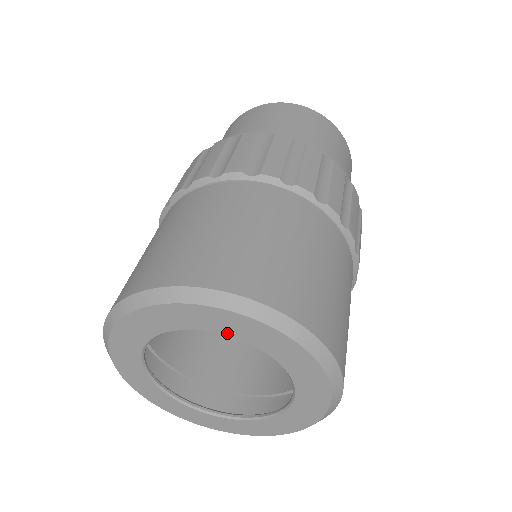
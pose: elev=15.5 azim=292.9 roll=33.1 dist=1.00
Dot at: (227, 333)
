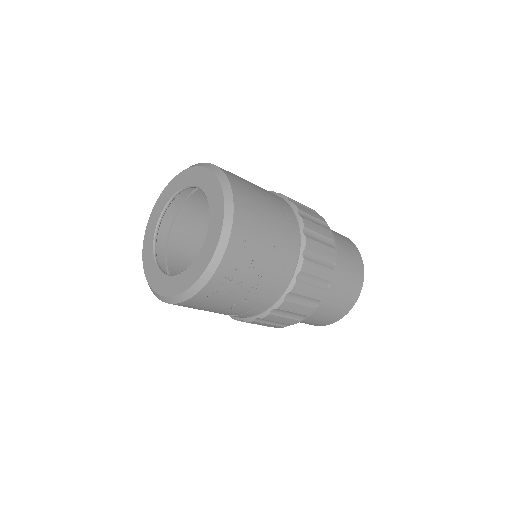
Dot at: (177, 191)
